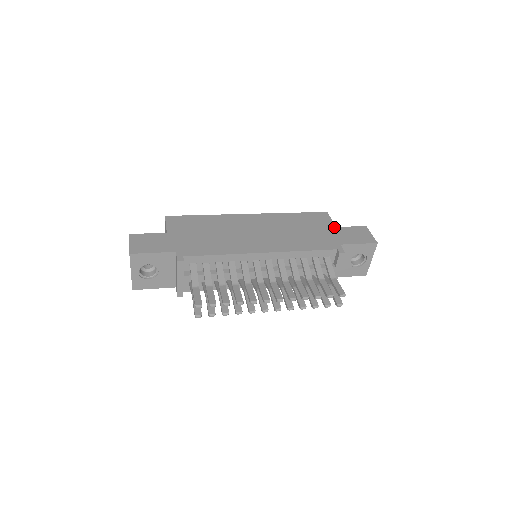
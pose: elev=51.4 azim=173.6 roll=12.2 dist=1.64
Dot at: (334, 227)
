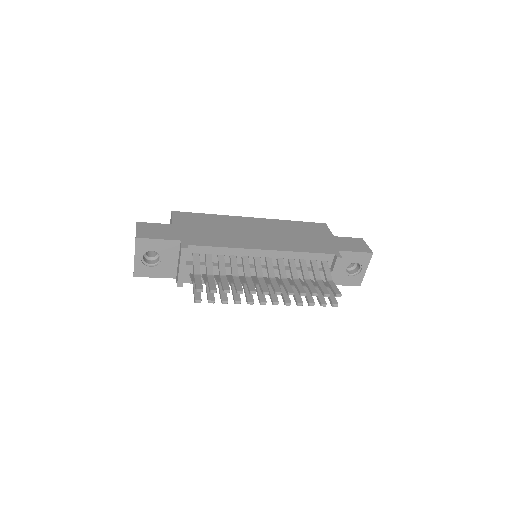
Dot at: (332, 236)
